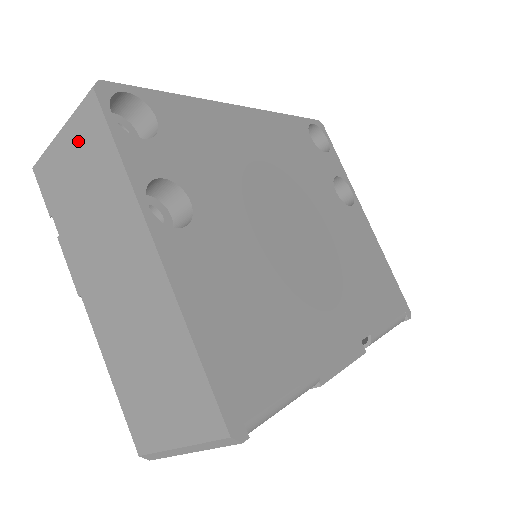
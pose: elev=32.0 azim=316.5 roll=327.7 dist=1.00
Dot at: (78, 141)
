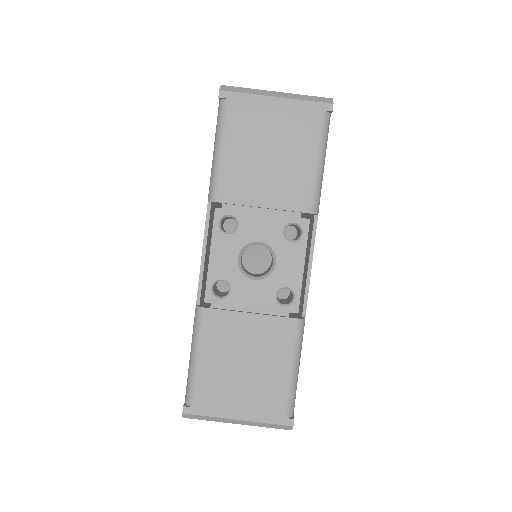
Dot at: occluded
